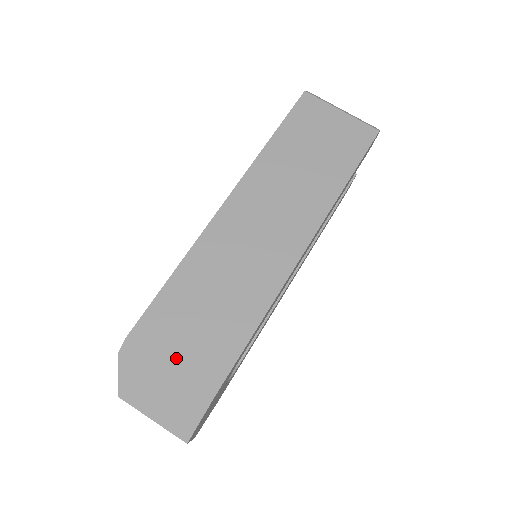
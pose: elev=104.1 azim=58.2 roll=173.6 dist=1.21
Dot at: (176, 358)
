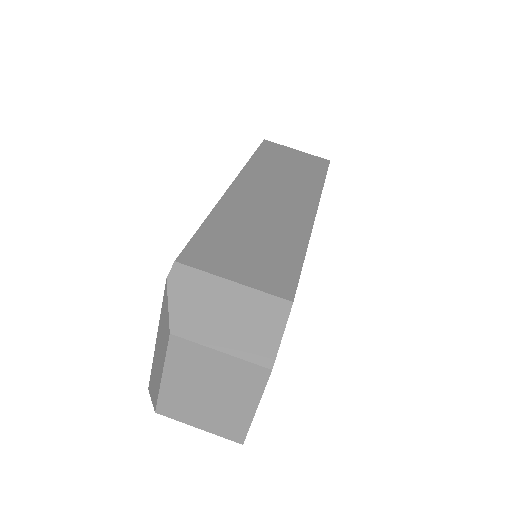
Dot at: (237, 275)
